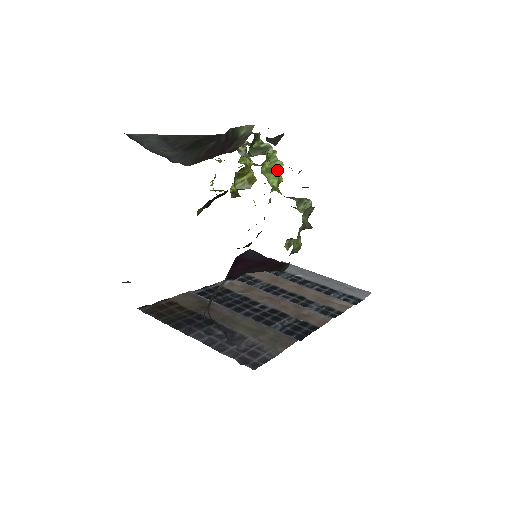
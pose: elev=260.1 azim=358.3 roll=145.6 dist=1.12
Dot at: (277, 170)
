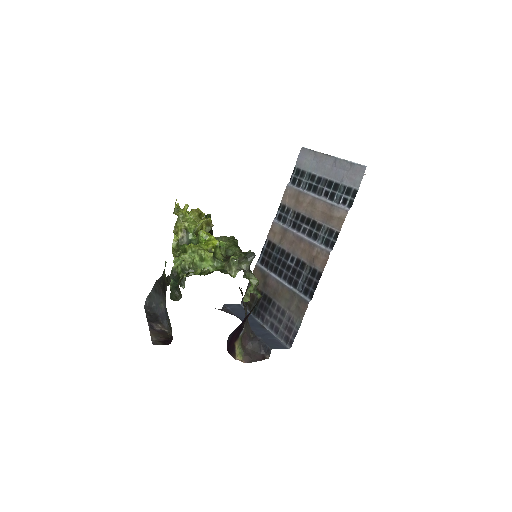
Dot at: (203, 258)
